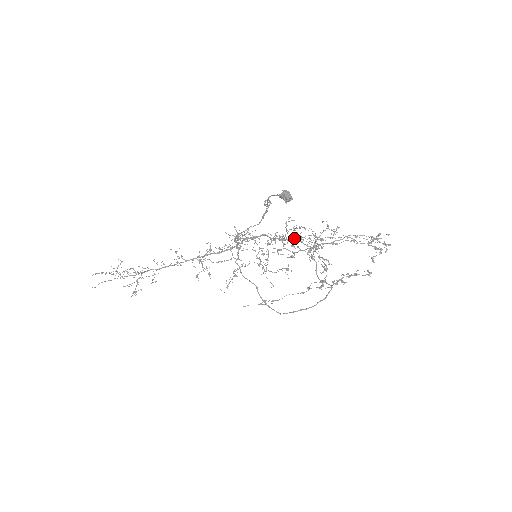
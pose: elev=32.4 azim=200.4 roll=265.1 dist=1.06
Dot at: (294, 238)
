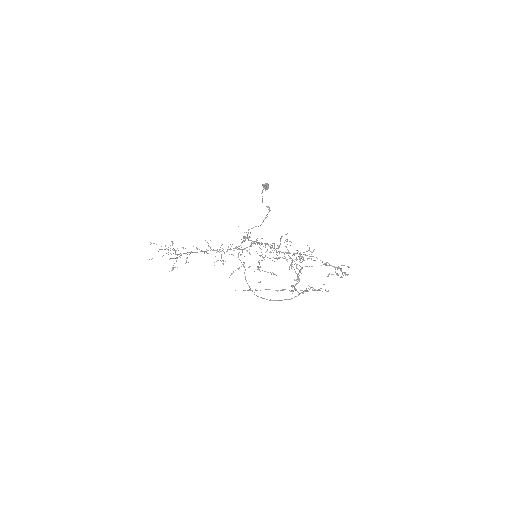
Dot at: occluded
